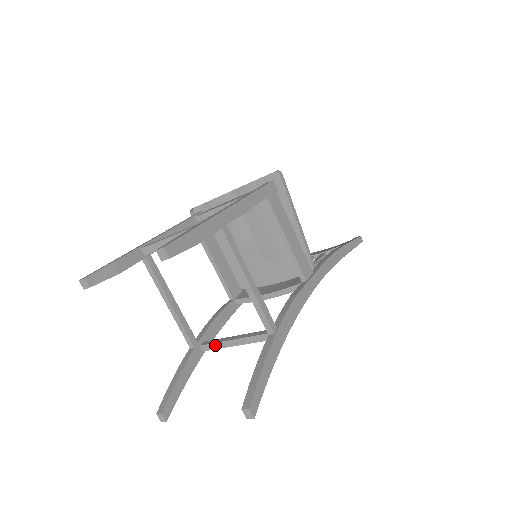
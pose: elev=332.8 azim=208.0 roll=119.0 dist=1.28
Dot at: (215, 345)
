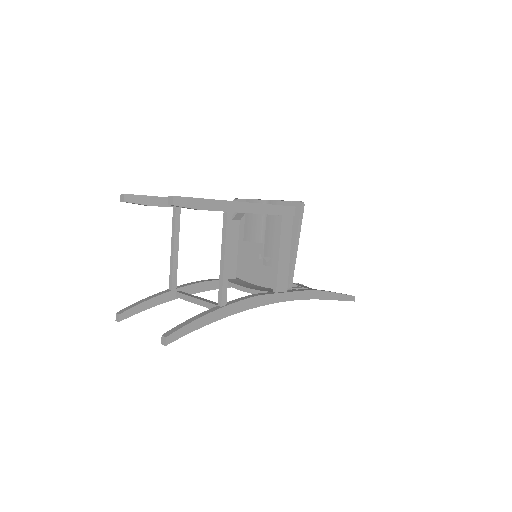
Dot at: (185, 296)
